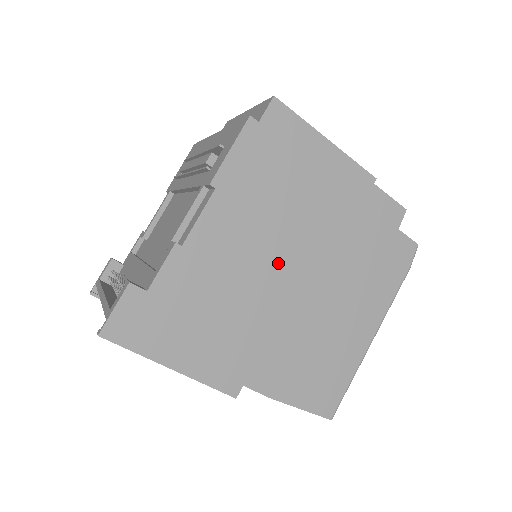
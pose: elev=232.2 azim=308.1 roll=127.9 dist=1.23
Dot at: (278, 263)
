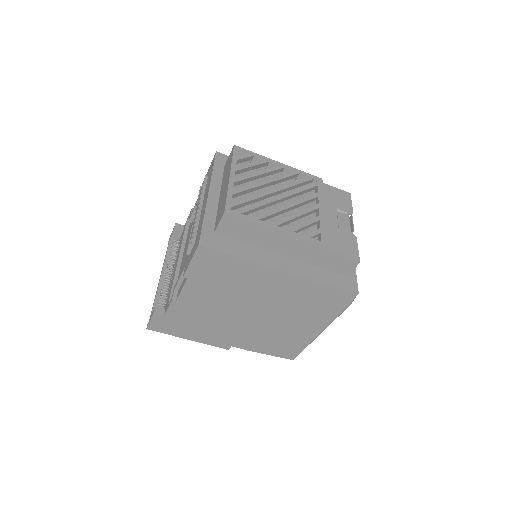
Dot at: (240, 305)
